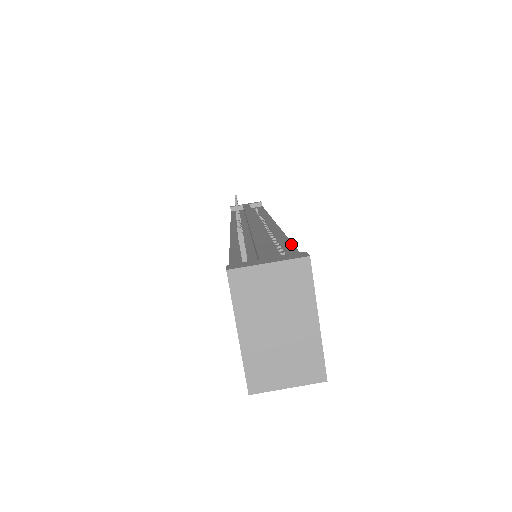
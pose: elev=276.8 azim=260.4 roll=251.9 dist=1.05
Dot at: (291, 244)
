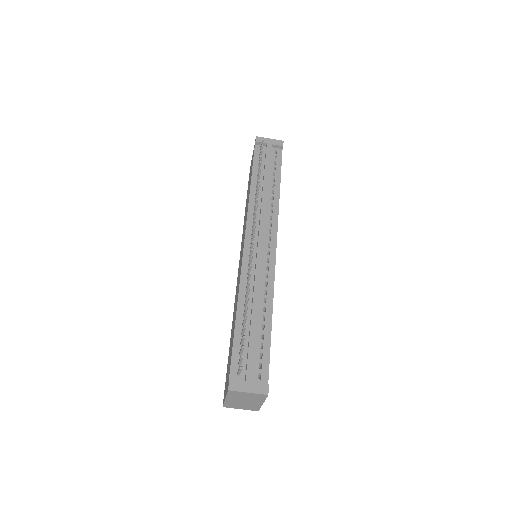
Dot at: (270, 335)
